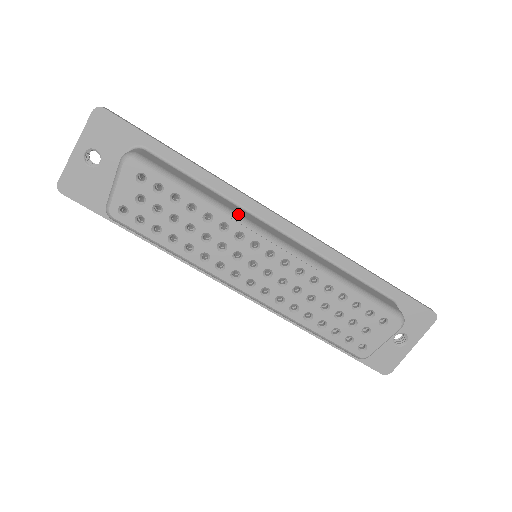
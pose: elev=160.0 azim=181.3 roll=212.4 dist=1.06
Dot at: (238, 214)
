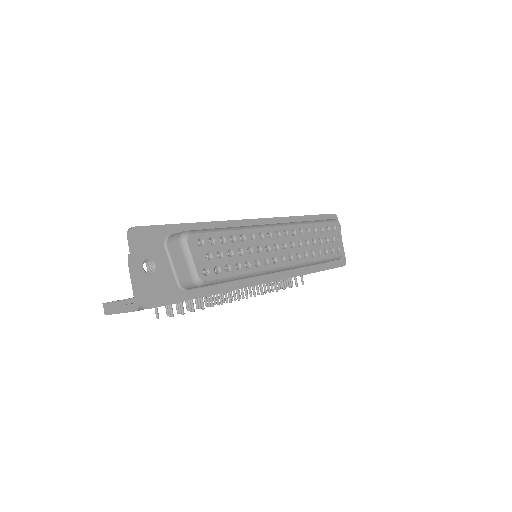
Dot at: (249, 226)
